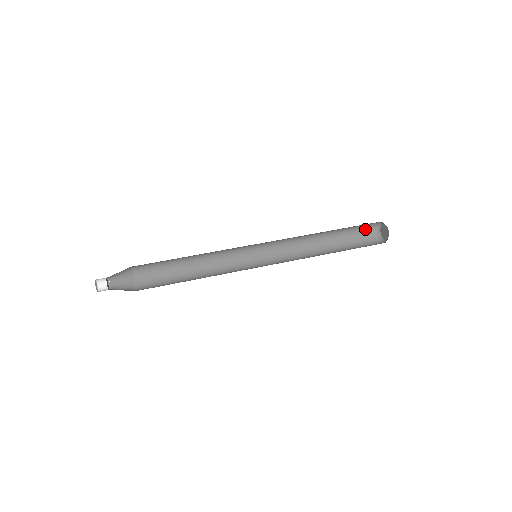
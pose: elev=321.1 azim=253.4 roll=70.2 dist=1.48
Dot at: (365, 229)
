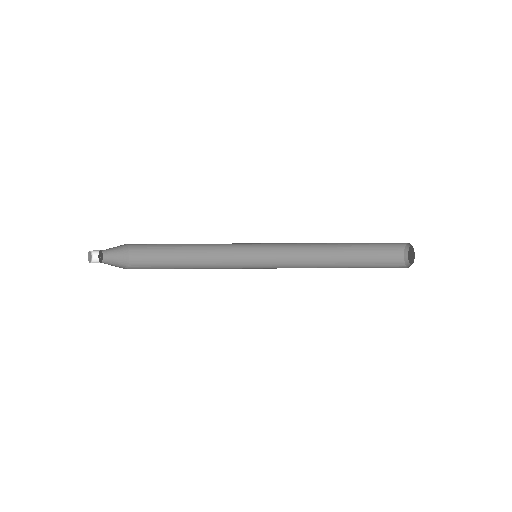
Dot at: occluded
